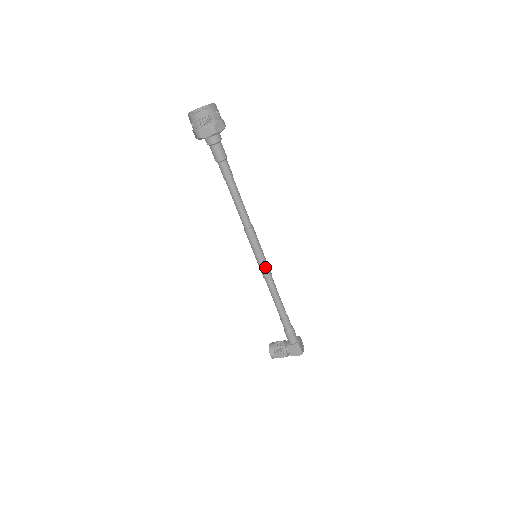
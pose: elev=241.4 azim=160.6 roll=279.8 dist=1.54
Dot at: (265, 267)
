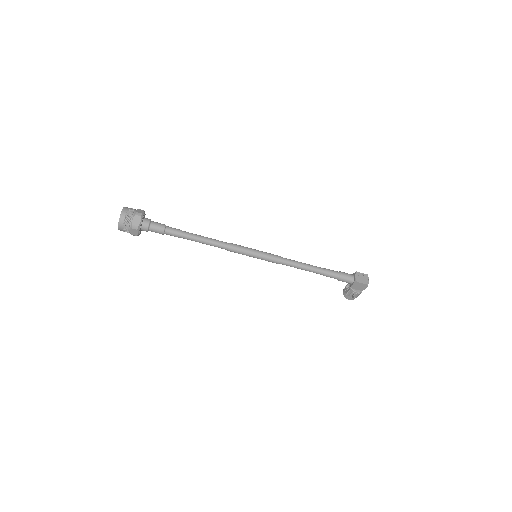
Dot at: (268, 259)
